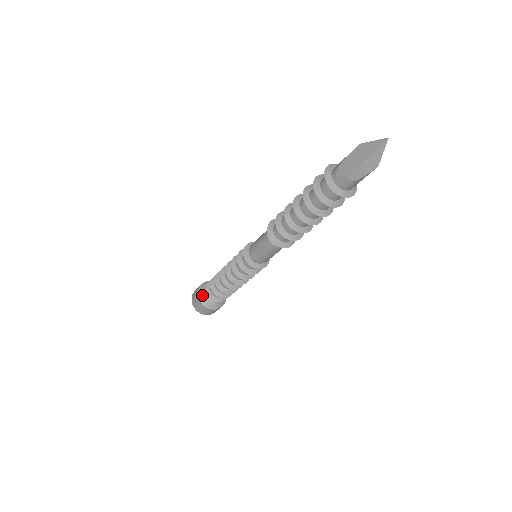
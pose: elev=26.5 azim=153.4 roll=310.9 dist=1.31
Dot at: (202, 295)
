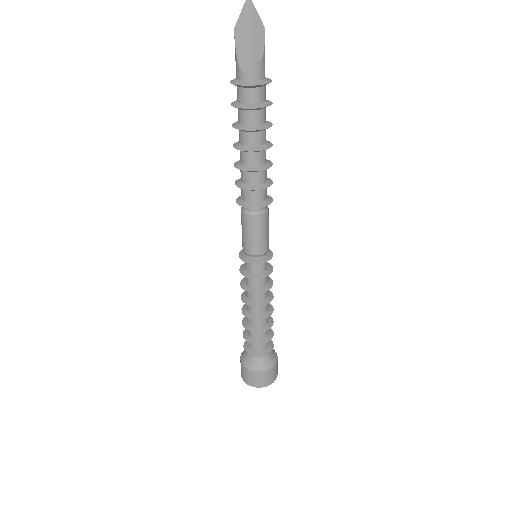
Dot at: (253, 365)
